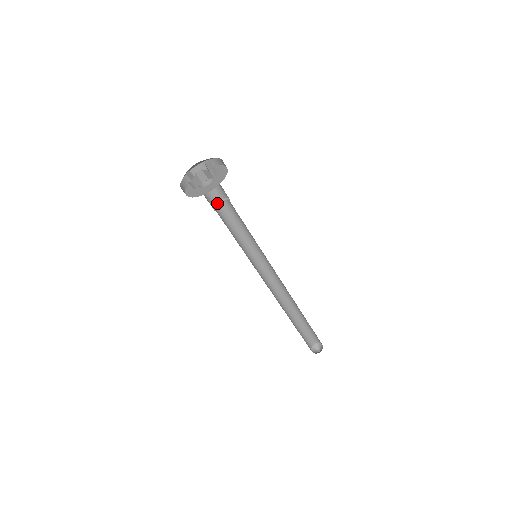
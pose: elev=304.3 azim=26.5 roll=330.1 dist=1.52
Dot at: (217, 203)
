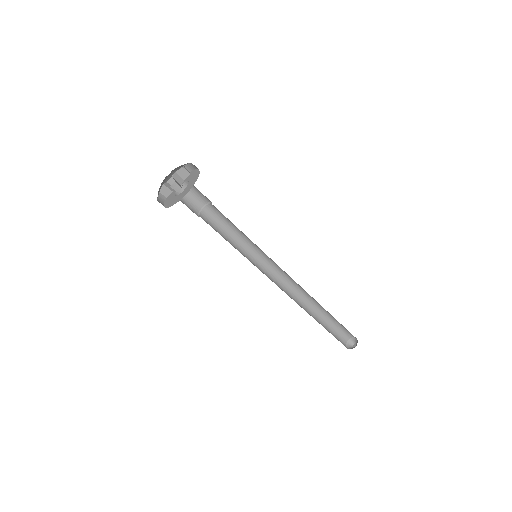
Dot at: (198, 215)
